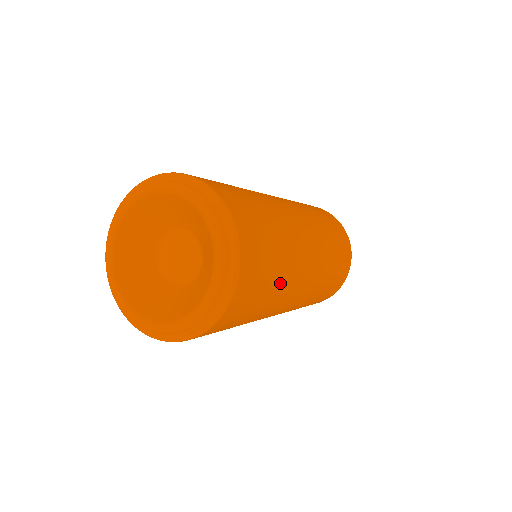
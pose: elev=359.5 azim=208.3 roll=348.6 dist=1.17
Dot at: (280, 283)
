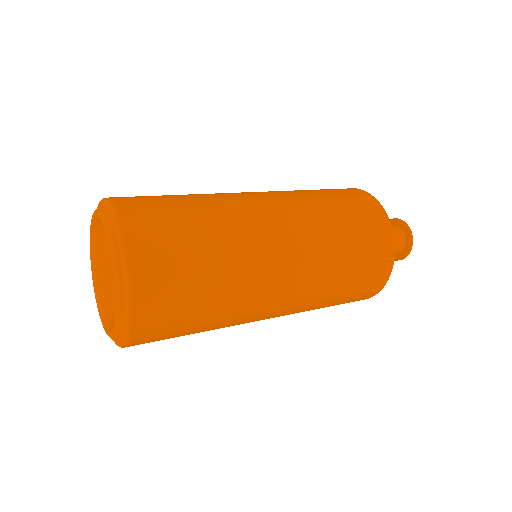
Dot at: (220, 304)
